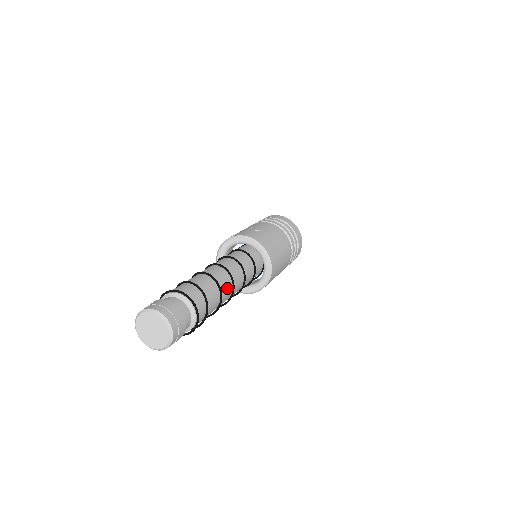
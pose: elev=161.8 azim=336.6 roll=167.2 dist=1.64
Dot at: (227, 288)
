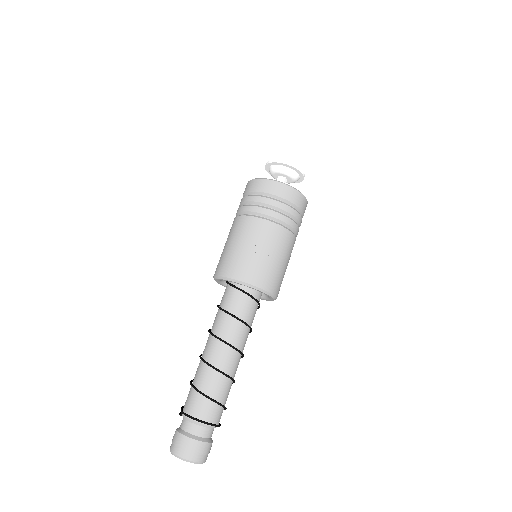
Dot at: occluded
